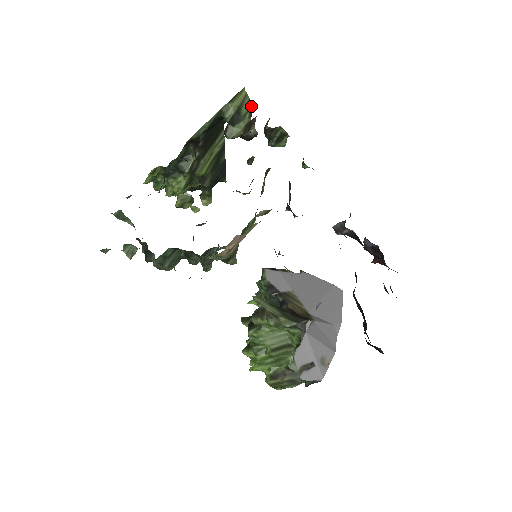
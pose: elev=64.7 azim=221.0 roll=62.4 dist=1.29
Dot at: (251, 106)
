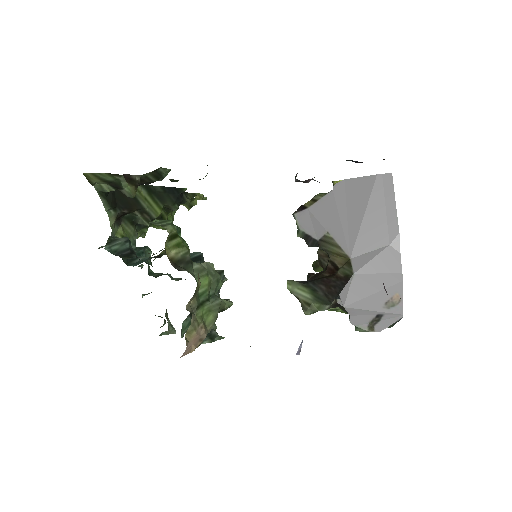
Dot at: (107, 173)
